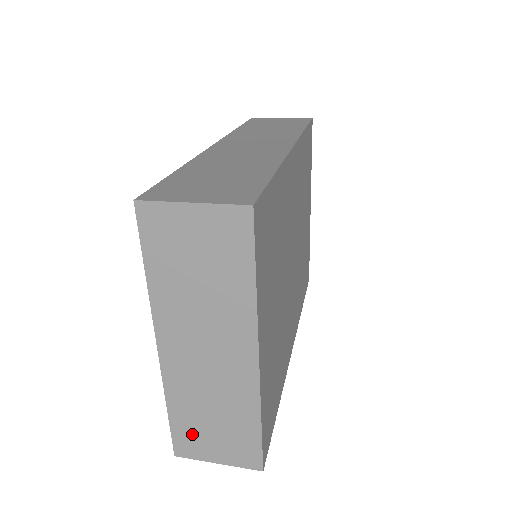
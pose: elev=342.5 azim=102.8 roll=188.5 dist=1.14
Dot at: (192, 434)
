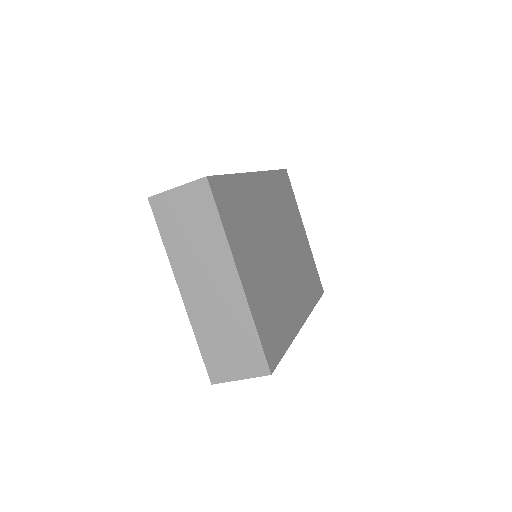
Dot at: (217, 359)
